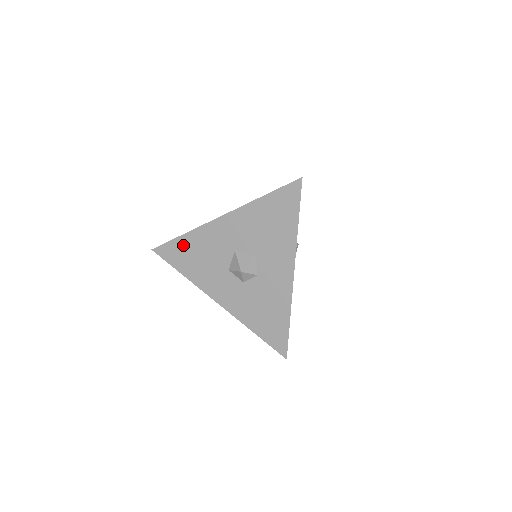
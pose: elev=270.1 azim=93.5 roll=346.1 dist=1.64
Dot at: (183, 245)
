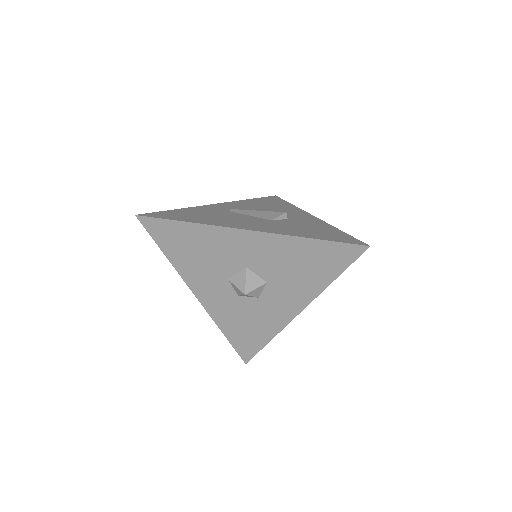
Dot at: (183, 232)
